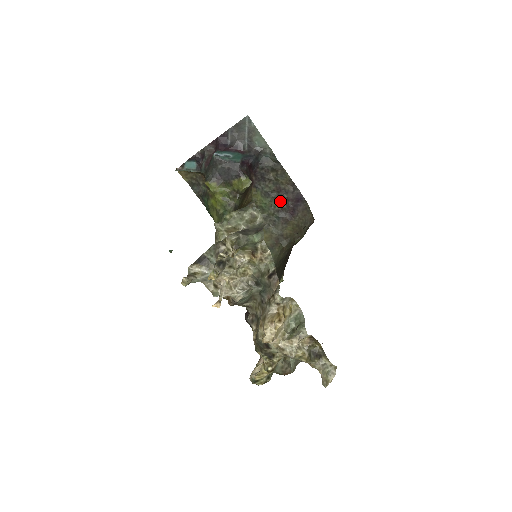
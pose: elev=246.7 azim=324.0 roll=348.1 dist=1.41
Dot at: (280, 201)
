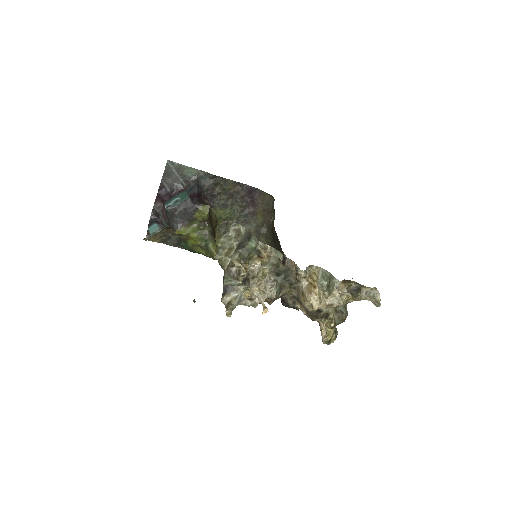
Dot at: (238, 203)
